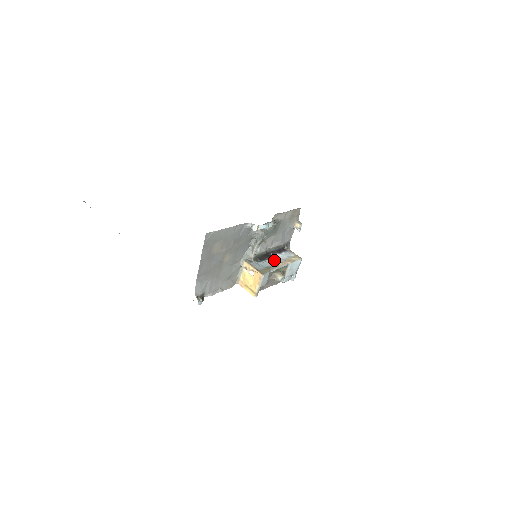
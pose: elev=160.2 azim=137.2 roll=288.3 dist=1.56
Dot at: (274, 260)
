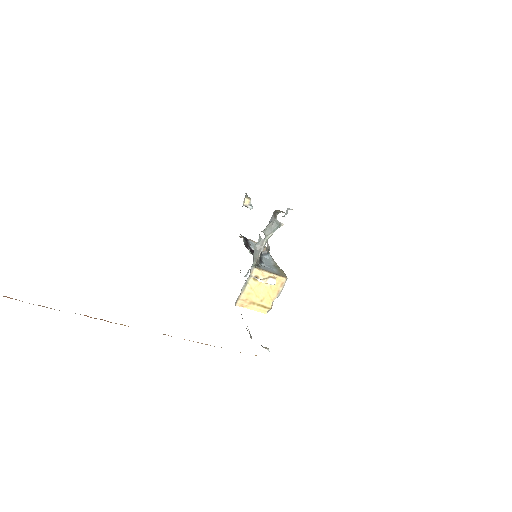
Dot at: (269, 255)
